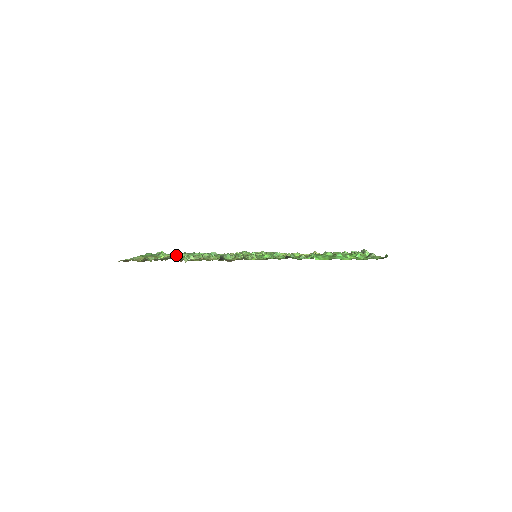
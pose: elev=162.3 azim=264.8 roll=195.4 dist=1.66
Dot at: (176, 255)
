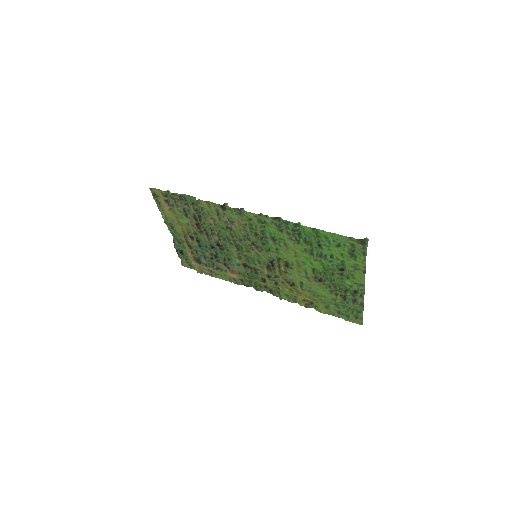
Dot at: (193, 236)
